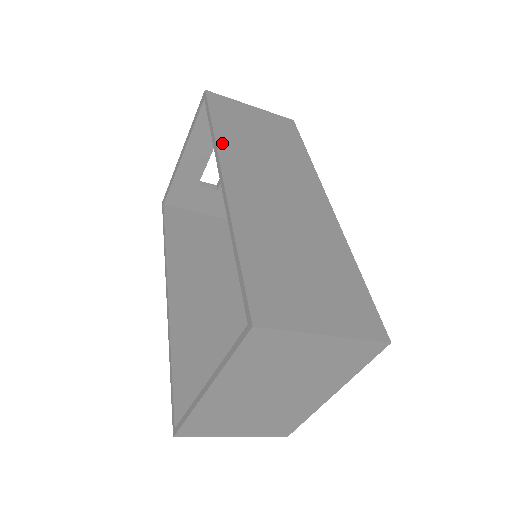
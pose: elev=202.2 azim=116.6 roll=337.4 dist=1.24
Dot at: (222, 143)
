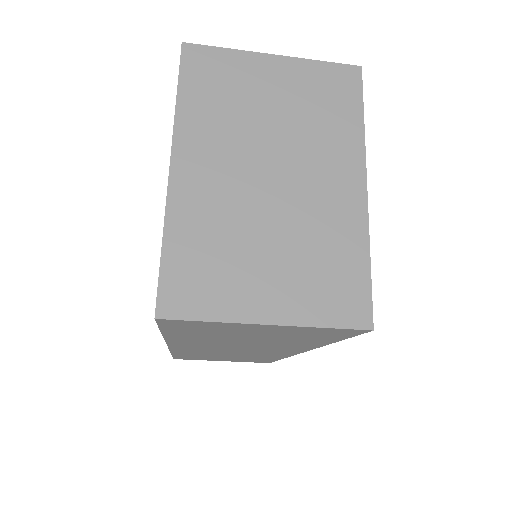
Dot at: occluded
